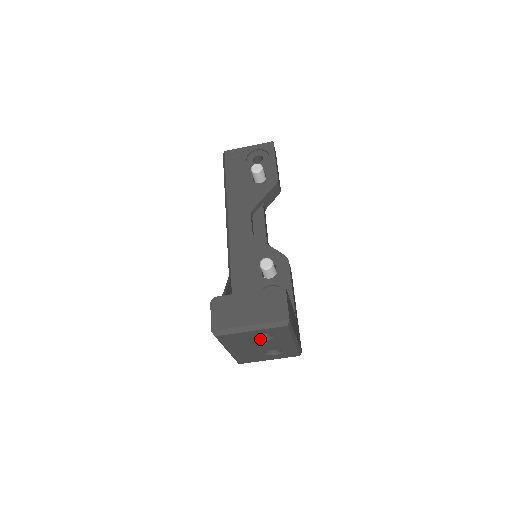
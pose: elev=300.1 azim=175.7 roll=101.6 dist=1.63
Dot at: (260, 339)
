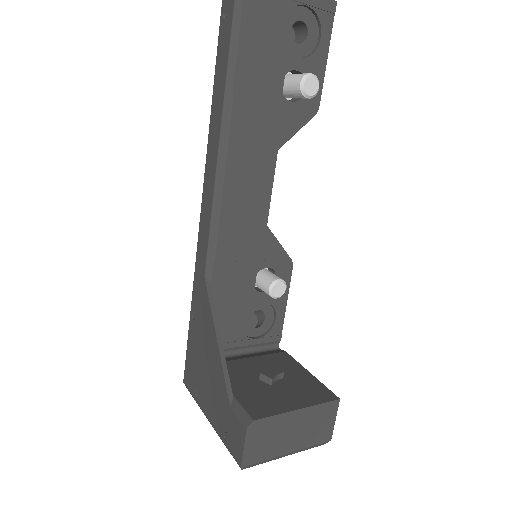
Dot at: occluded
